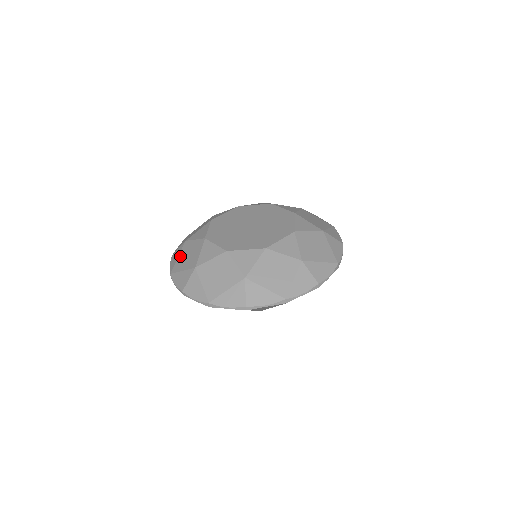
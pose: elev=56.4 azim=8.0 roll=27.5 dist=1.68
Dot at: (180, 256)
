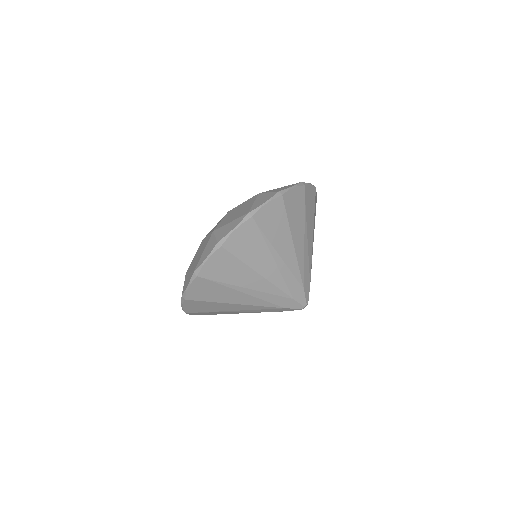
Dot at: (191, 268)
